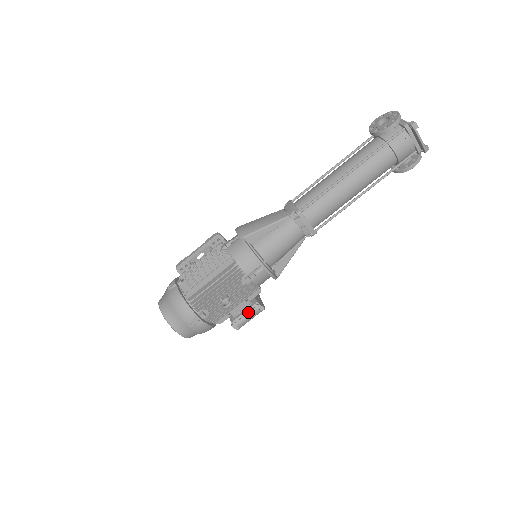
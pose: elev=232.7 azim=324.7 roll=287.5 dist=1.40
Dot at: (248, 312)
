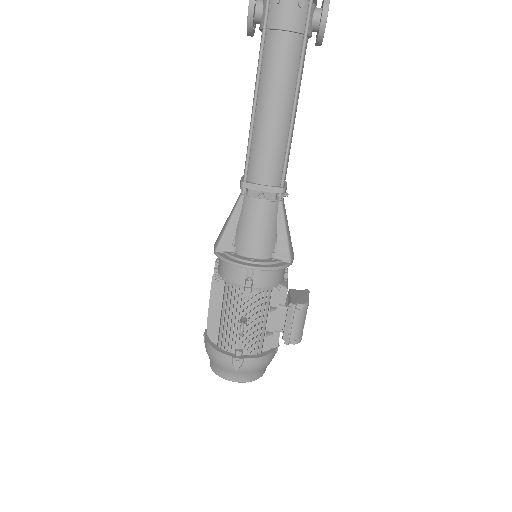
Dot at: (288, 320)
